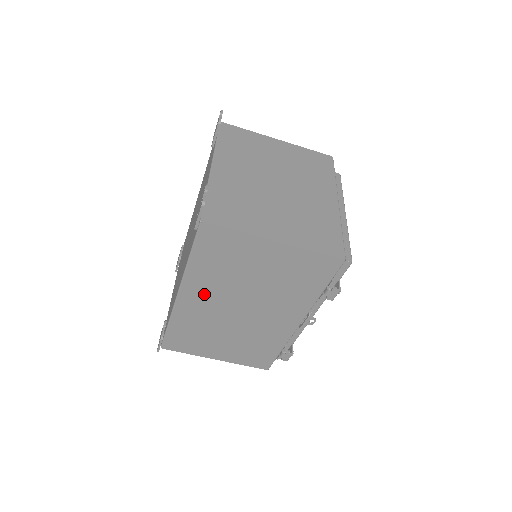
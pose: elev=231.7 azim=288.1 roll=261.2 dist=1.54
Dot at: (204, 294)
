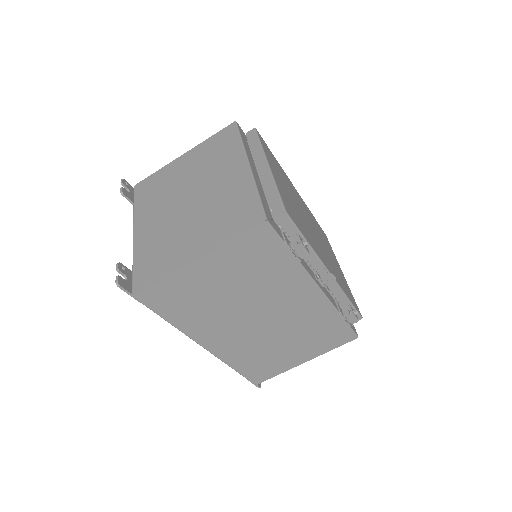
Dot at: (218, 332)
